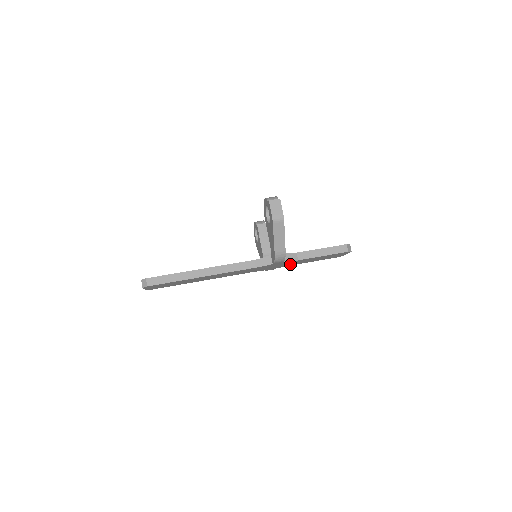
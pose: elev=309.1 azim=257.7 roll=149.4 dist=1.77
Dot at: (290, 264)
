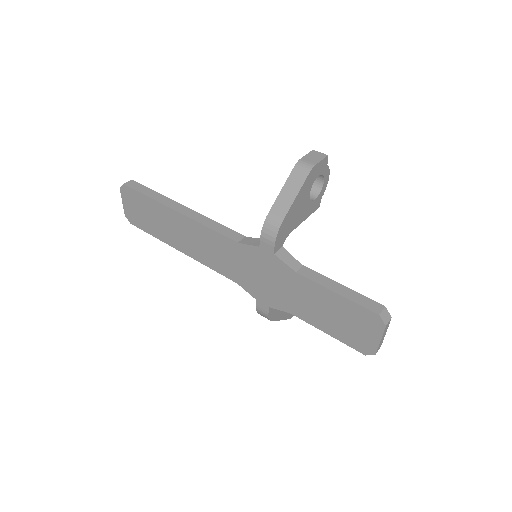
Dot at: (288, 299)
